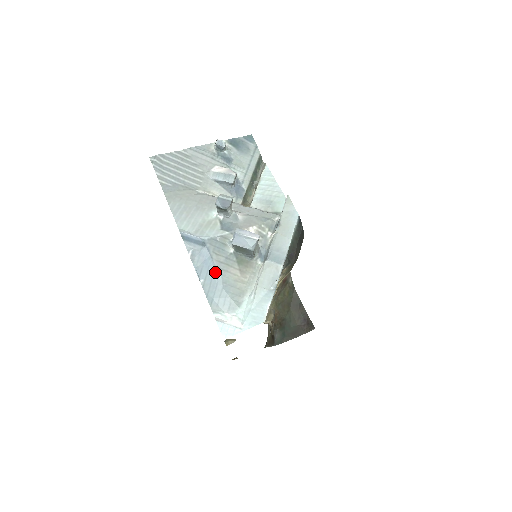
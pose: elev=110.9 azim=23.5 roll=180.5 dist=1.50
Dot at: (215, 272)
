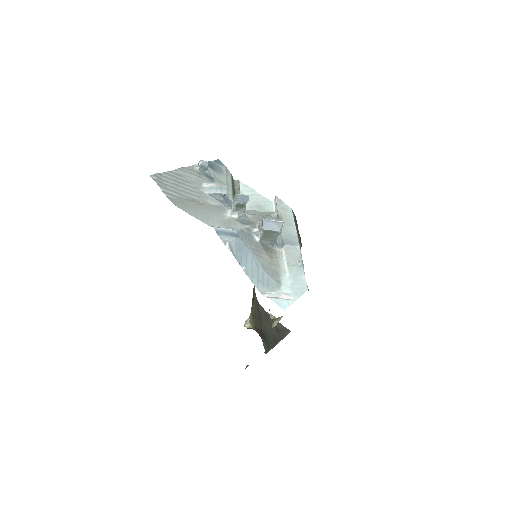
Dot at: (253, 258)
